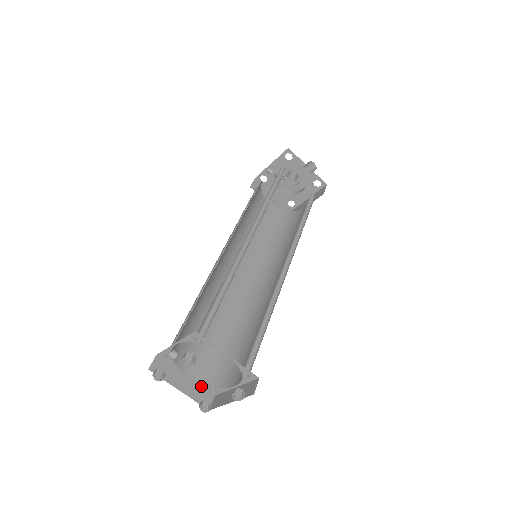
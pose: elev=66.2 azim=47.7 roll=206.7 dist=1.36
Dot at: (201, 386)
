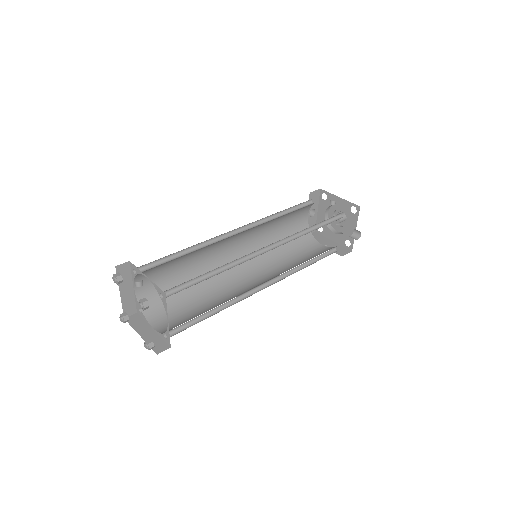
Dot at: (135, 301)
